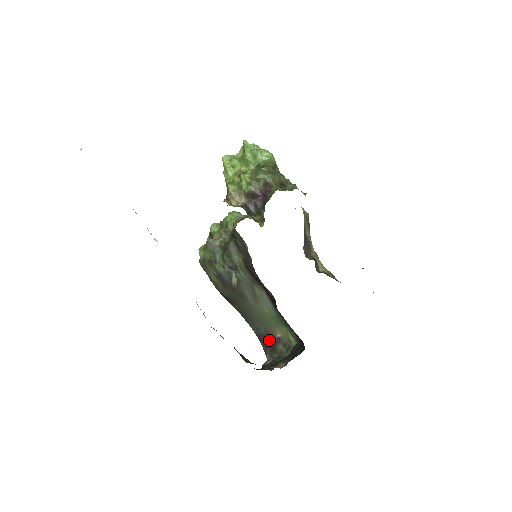
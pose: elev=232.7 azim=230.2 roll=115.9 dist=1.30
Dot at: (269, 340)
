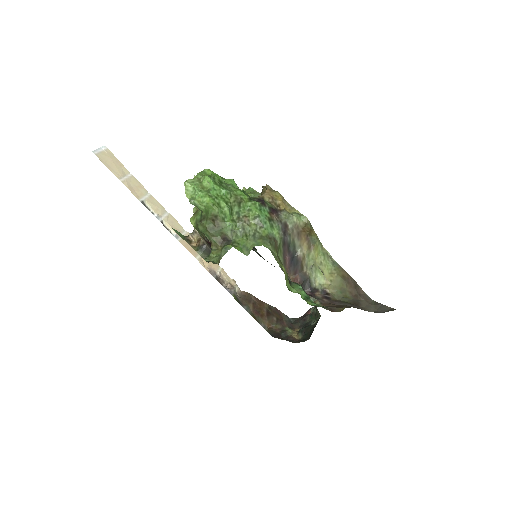
Dot at: occluded
